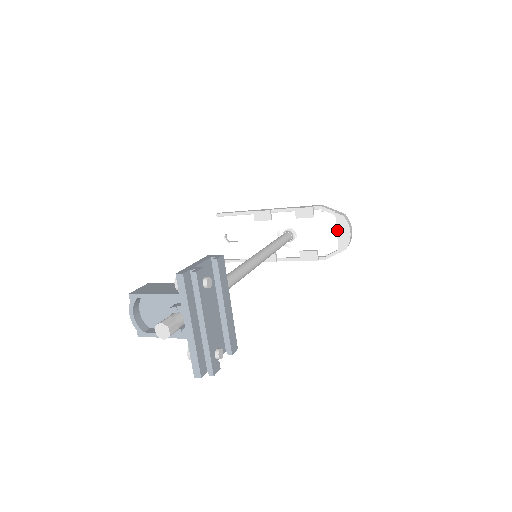
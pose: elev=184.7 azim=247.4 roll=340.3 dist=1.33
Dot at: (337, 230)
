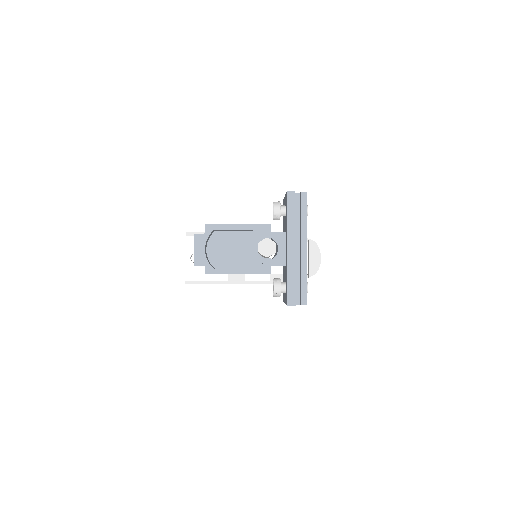
Dot at: (309, 255)
